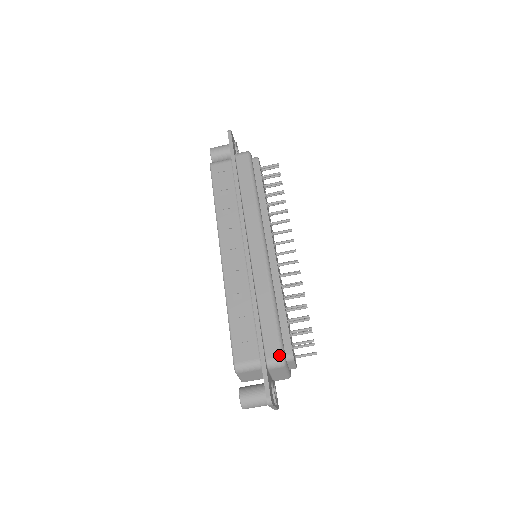
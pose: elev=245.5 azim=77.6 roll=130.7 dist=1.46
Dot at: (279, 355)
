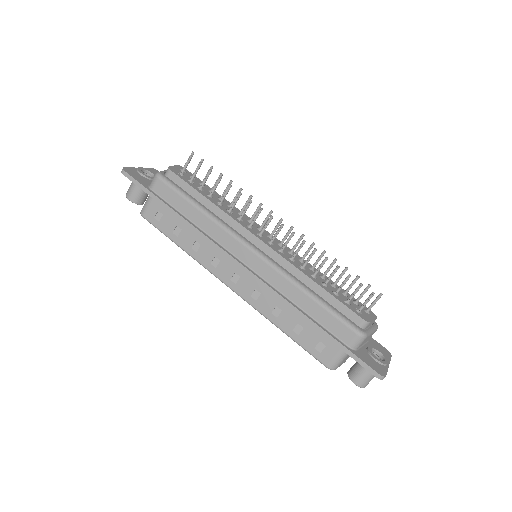
Dot at: (354, 334)
